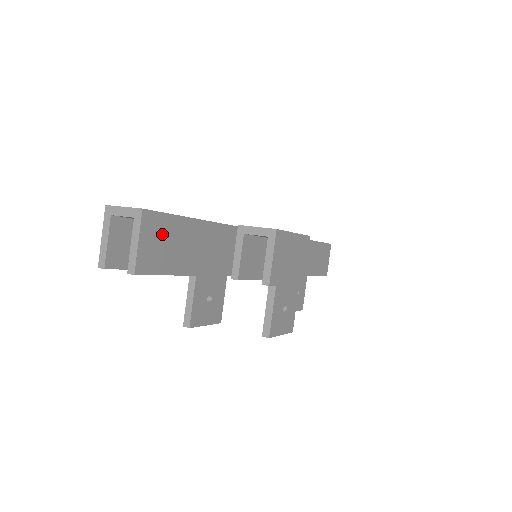
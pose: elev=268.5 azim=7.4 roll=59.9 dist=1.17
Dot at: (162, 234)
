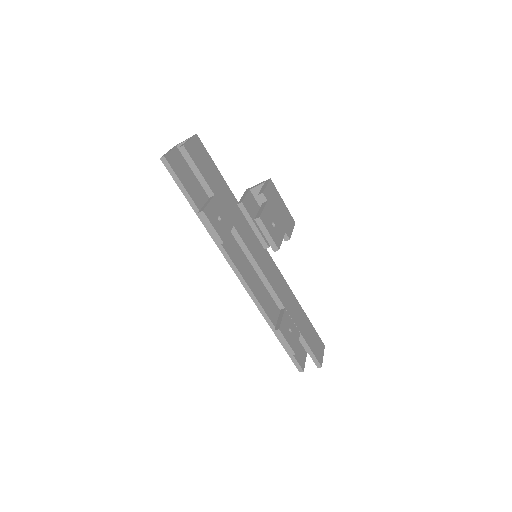
Dot at: (202, 154)
